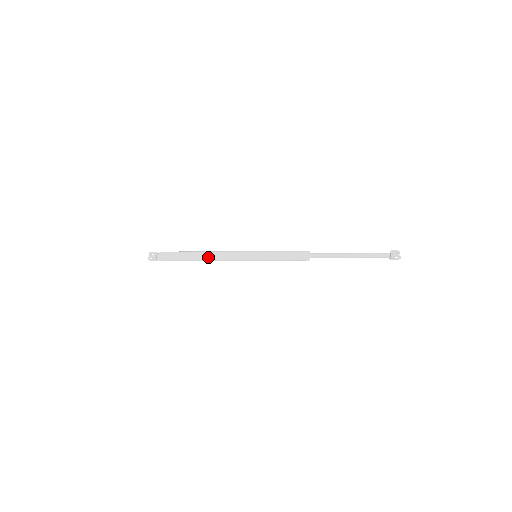
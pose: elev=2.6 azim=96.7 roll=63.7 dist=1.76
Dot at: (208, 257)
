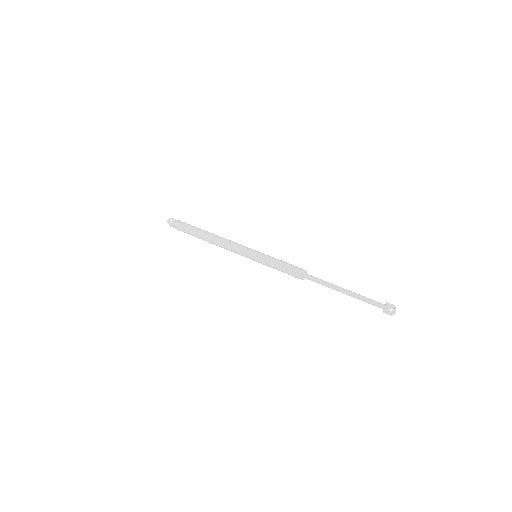
Dot at: (216, 245)
